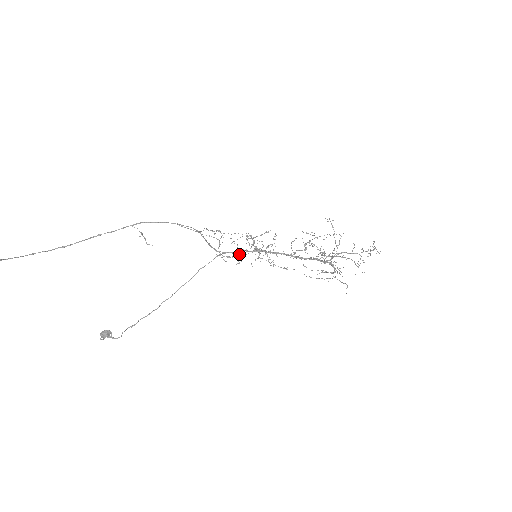
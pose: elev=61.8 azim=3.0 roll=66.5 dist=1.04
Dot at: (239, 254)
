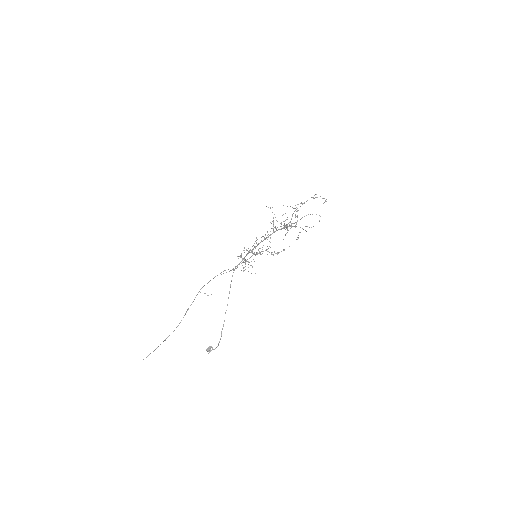
Dot at: (249, 262)
